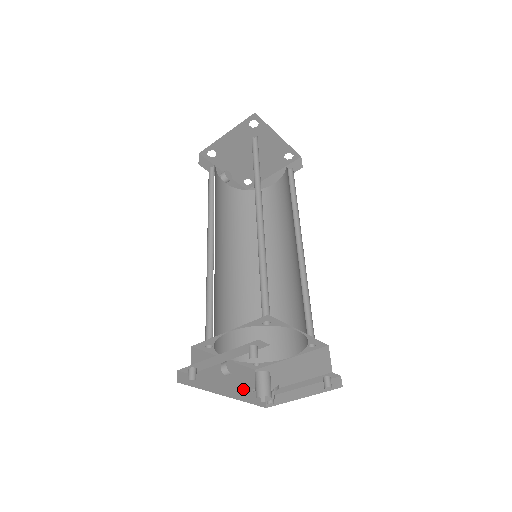
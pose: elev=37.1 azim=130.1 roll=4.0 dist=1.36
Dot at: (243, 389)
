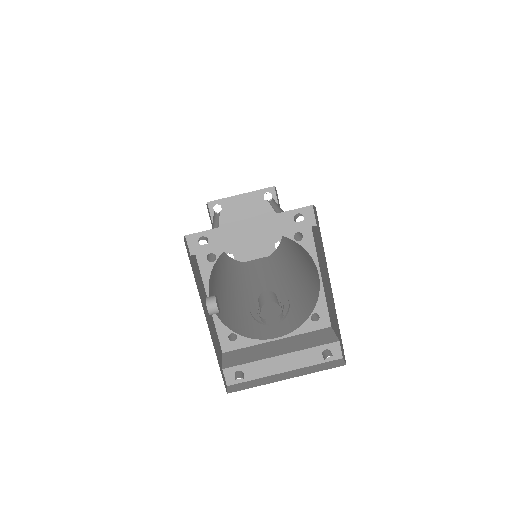
Dot at: (215, 344)
